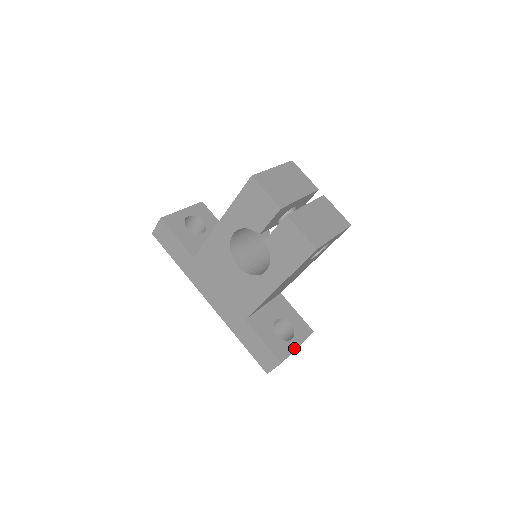
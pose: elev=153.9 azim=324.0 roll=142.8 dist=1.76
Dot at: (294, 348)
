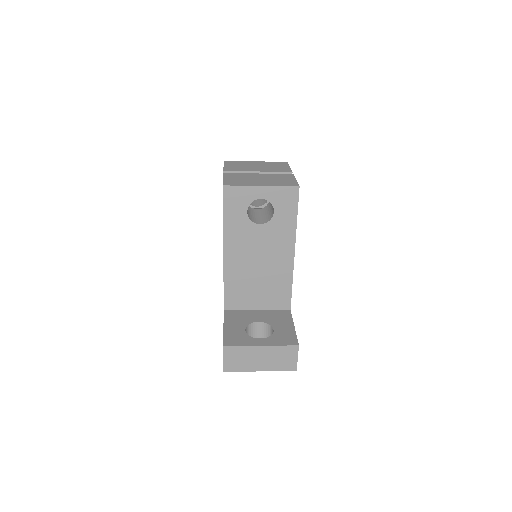
Dot at: (254, 344)
